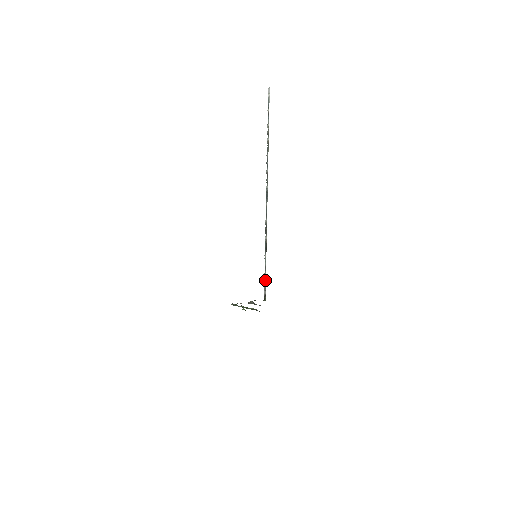
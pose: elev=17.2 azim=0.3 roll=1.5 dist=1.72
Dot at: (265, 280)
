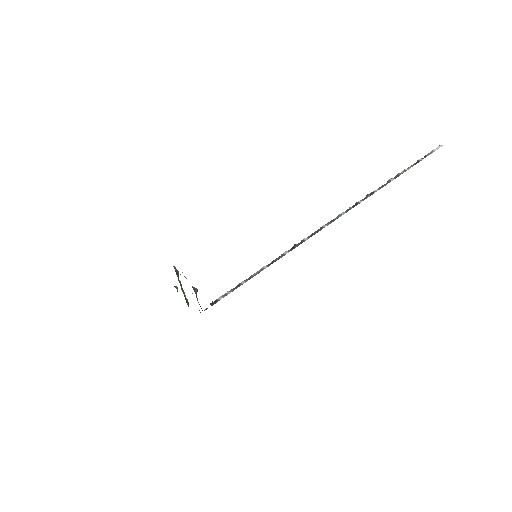
Dot at: (236, 287)
